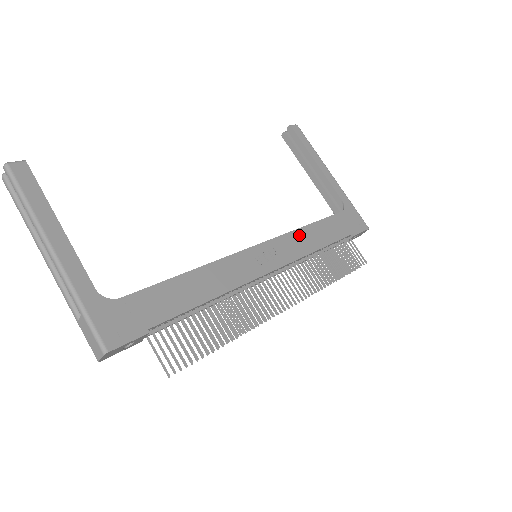
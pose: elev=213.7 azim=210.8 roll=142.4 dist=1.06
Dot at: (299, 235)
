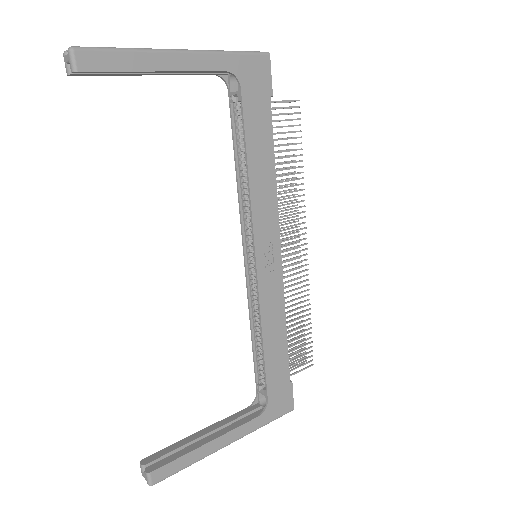
Dot at: (257, 195)
